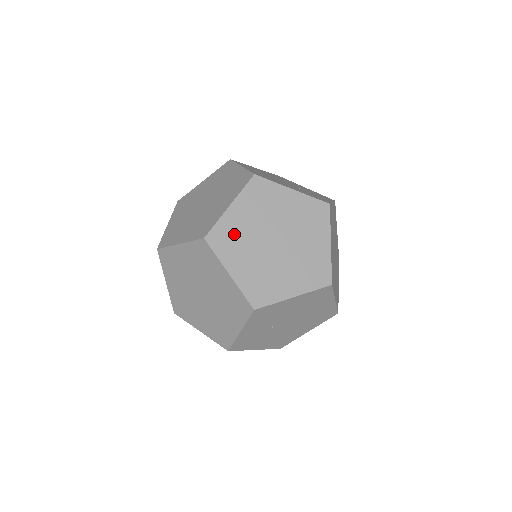
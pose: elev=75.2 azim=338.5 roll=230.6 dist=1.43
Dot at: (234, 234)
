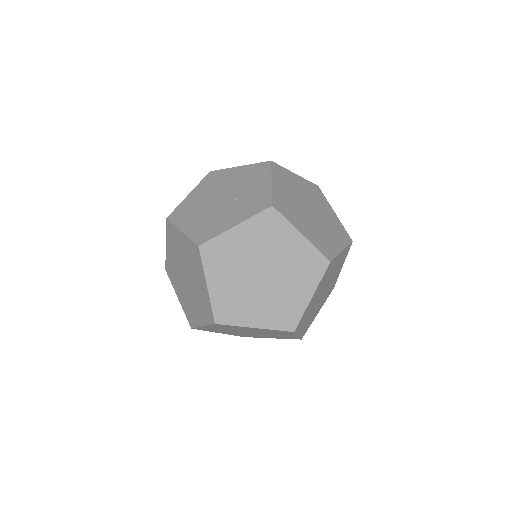
Dot at: (230, 301)
